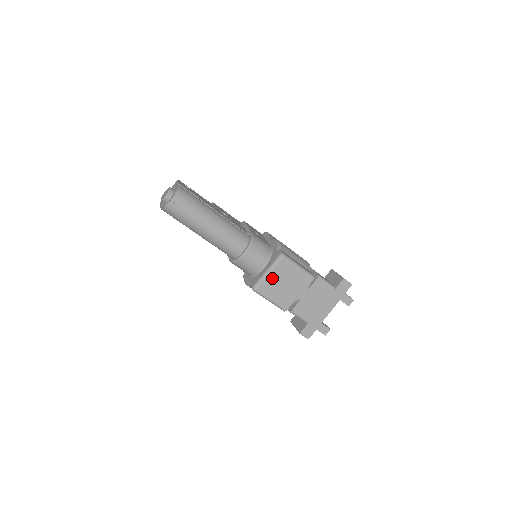
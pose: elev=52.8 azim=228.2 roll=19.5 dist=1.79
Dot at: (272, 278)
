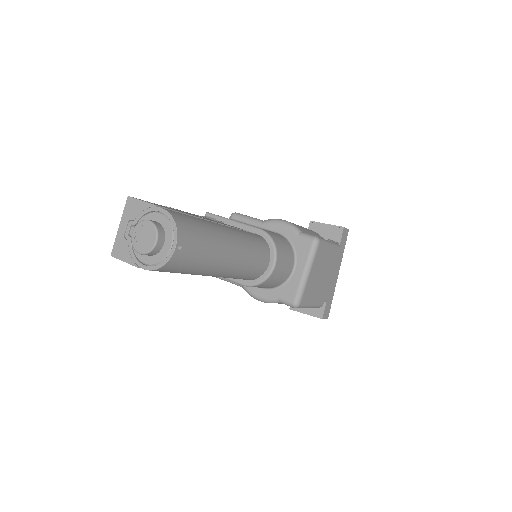
Dot at: (312, 277)
